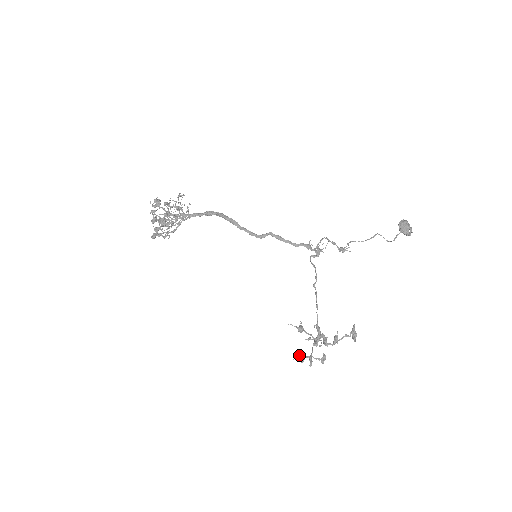
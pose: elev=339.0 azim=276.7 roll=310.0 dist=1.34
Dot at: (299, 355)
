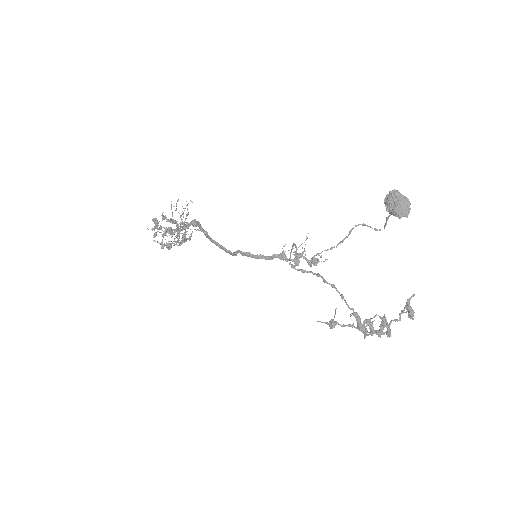
Dot at: occluded
